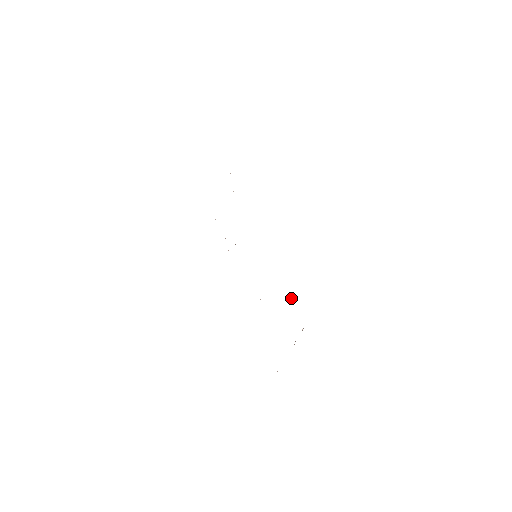
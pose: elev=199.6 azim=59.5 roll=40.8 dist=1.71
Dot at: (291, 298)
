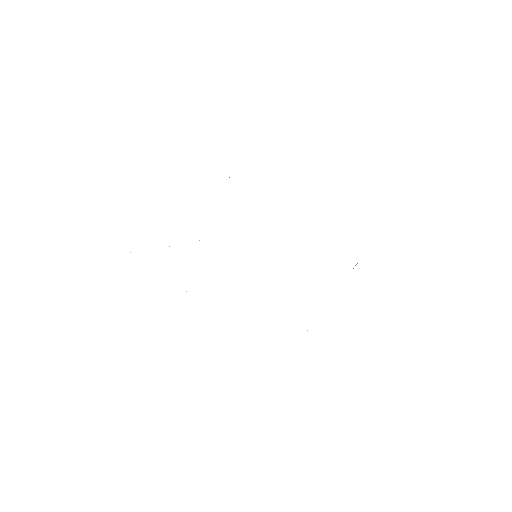
Dot at: occluded
